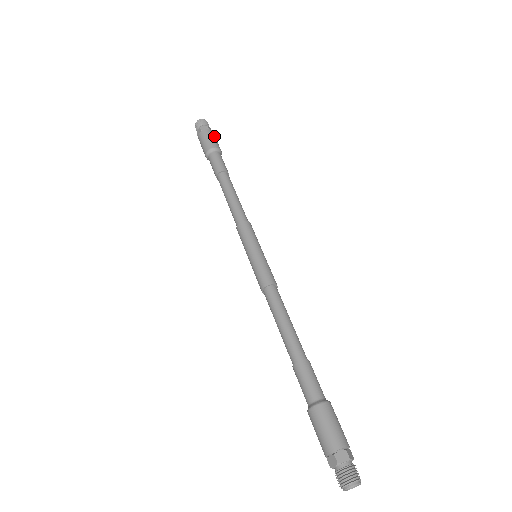
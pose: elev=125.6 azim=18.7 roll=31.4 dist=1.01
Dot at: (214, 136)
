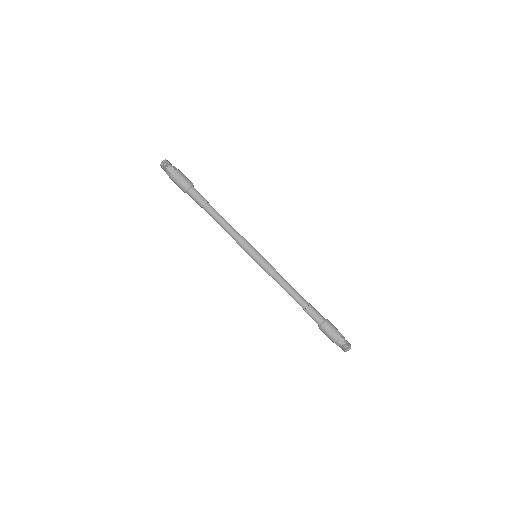
Dot at: (177, 177)
